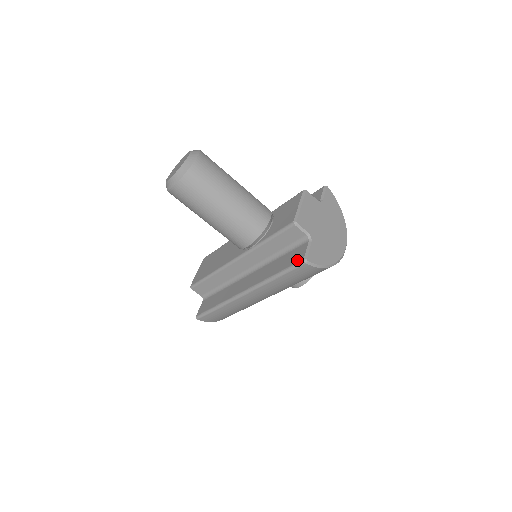
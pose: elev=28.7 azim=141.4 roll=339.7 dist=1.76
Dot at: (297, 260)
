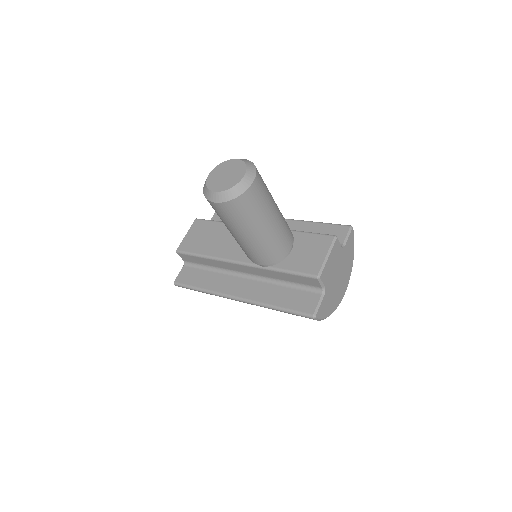
Dot at: (306, 310)
